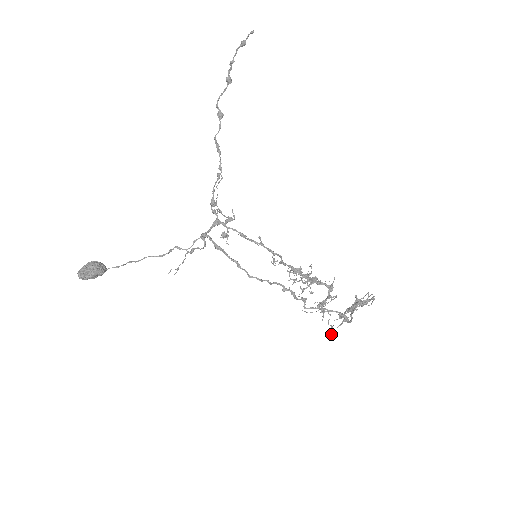
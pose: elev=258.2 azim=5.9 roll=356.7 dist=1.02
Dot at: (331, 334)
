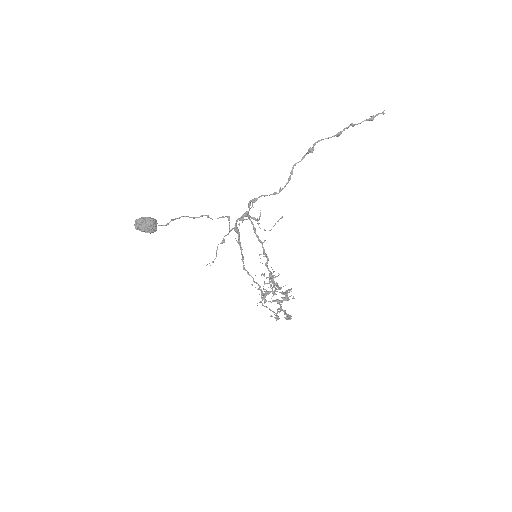
Dot at: (257, 305)
